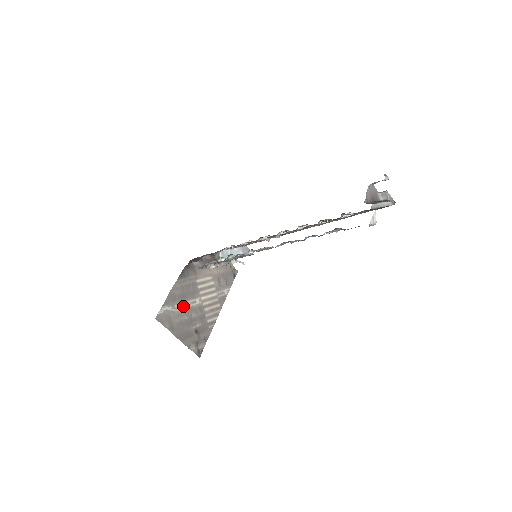
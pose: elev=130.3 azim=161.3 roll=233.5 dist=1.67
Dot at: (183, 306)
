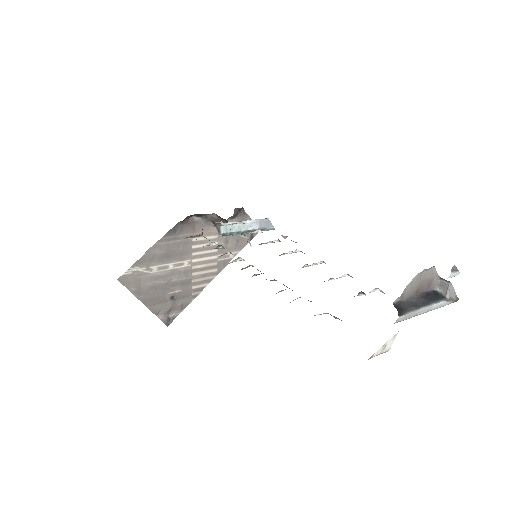
Dot at: (162, 268)
